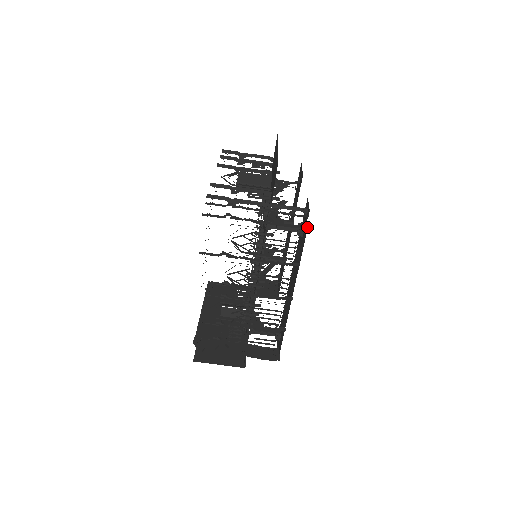
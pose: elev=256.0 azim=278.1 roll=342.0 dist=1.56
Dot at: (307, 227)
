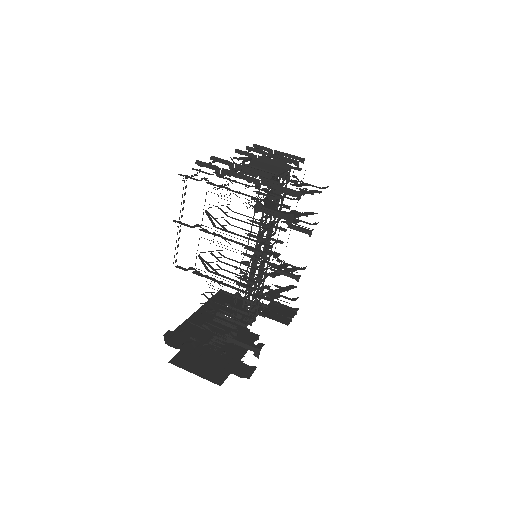
Dot at: (288, 206)
